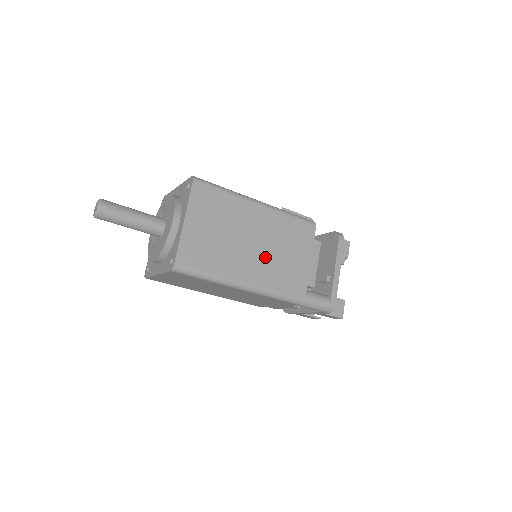
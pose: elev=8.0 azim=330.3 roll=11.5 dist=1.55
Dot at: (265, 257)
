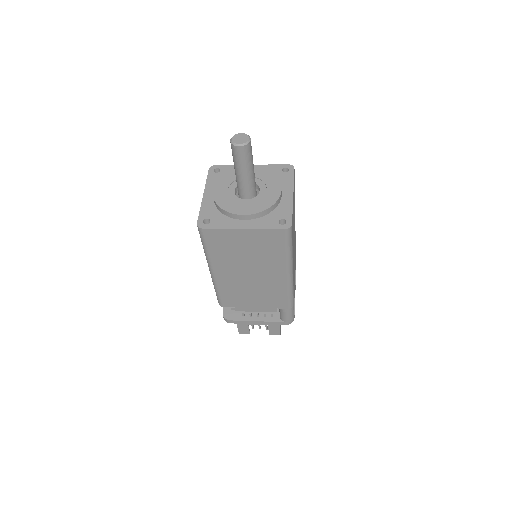
Dot at: occluded
